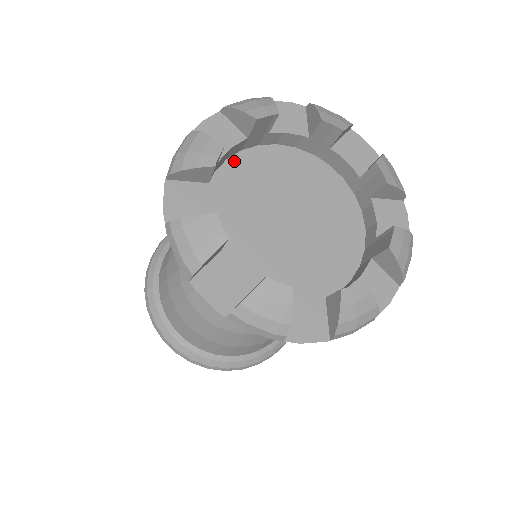
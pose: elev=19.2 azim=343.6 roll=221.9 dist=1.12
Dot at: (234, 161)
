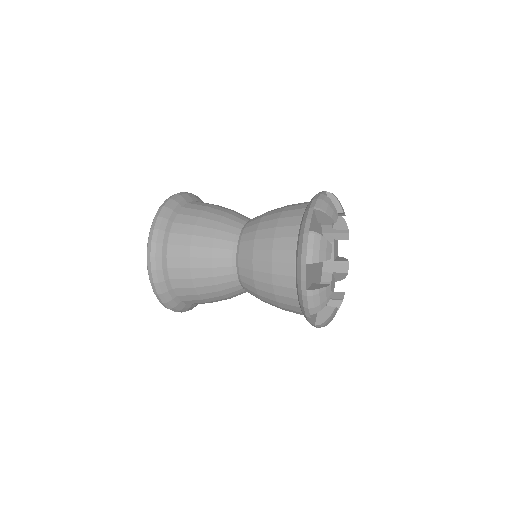
Dot at: occluded
